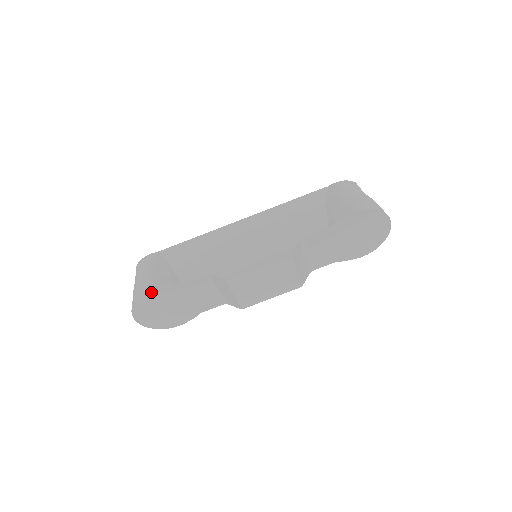
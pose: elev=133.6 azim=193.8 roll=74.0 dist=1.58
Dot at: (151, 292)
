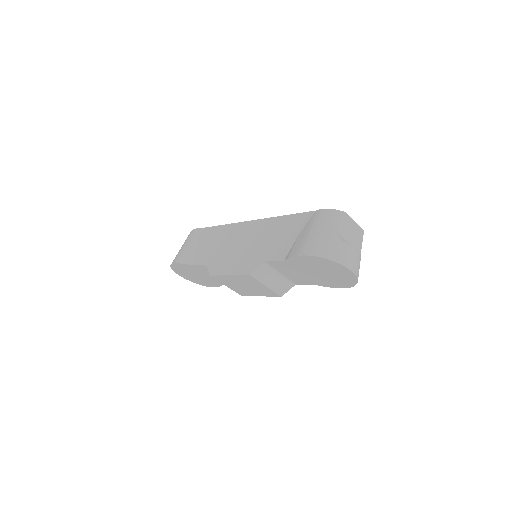
Dot at: (176, 264)
